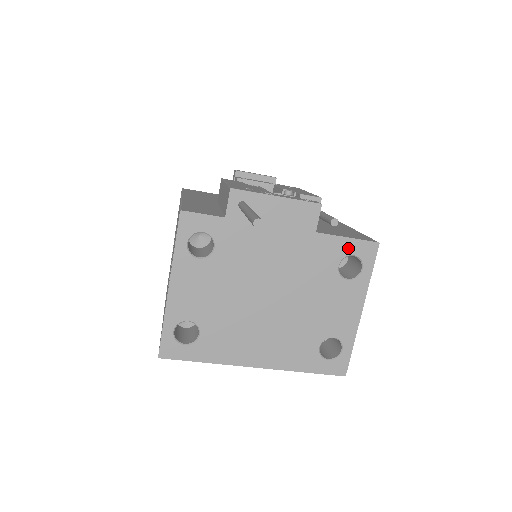
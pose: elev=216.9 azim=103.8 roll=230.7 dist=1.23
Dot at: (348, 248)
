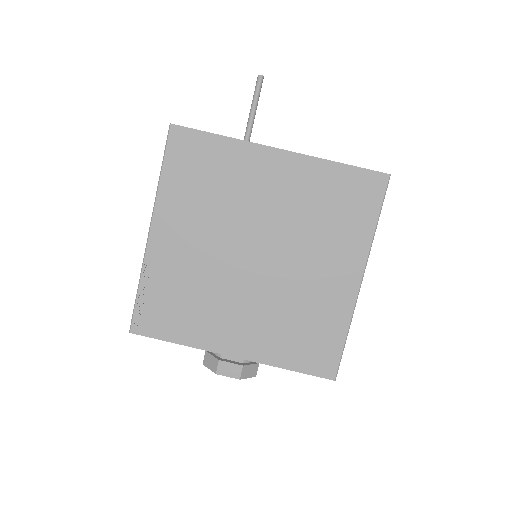
Dot at: occluded
